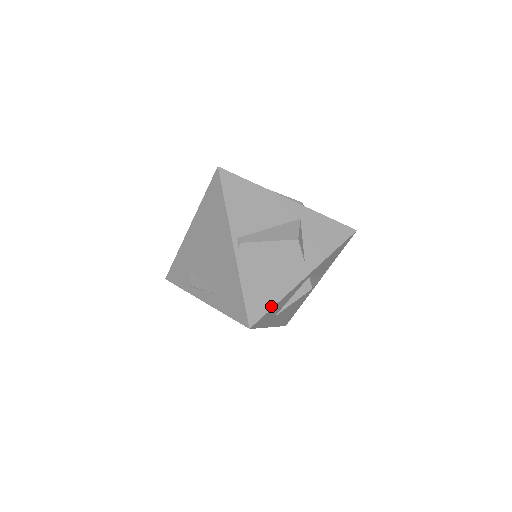
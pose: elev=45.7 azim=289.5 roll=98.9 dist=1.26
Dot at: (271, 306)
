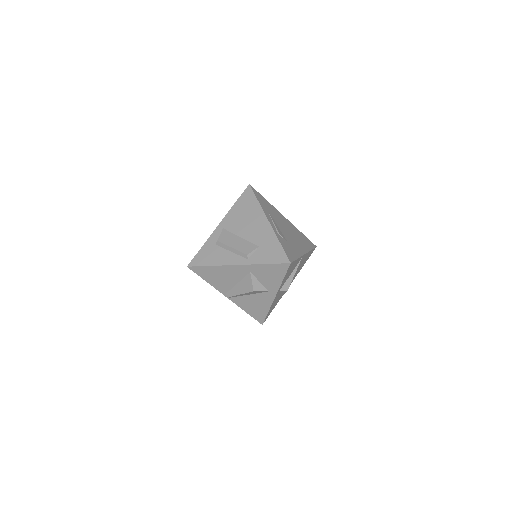
Dot at: (266, 314)
